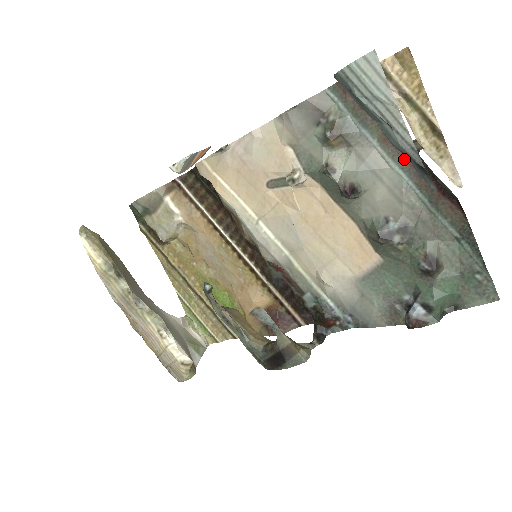
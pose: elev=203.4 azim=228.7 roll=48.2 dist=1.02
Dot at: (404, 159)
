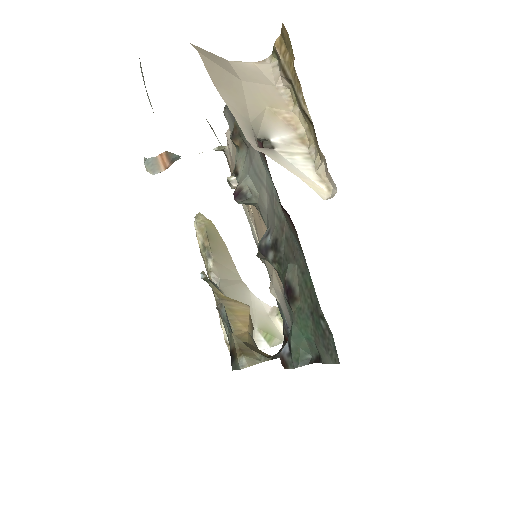
Dot at: (266, 161)
